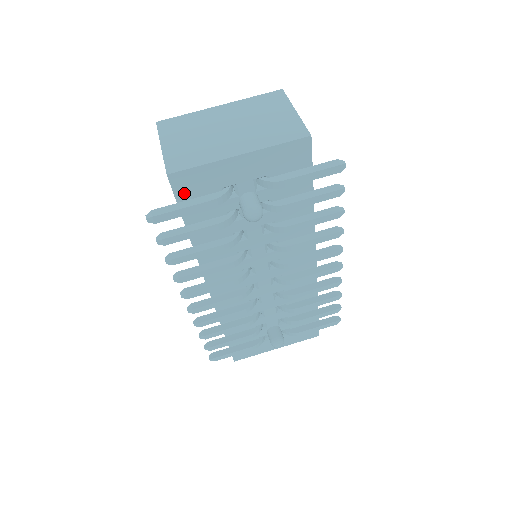
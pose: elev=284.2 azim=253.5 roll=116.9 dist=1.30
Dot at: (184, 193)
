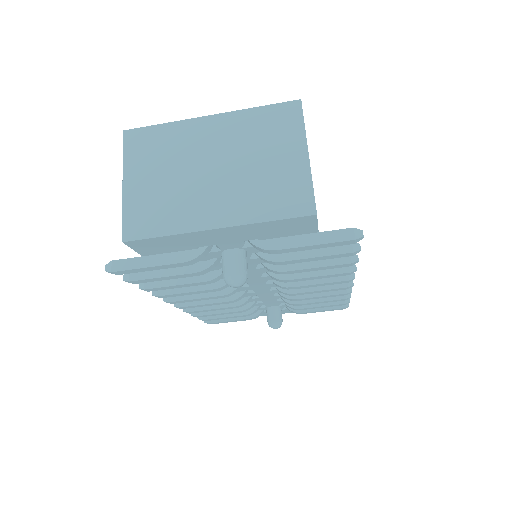
Dot at: (149, 251)
